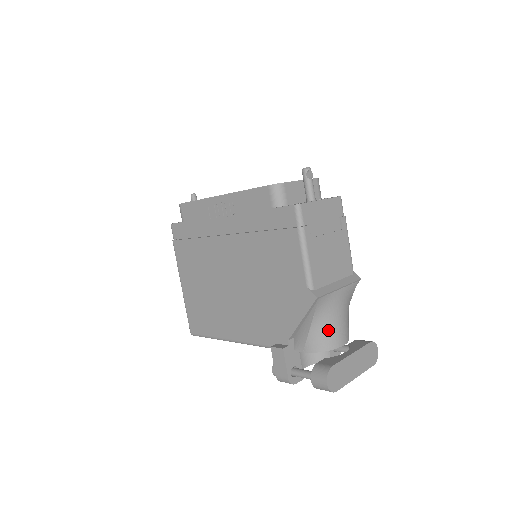
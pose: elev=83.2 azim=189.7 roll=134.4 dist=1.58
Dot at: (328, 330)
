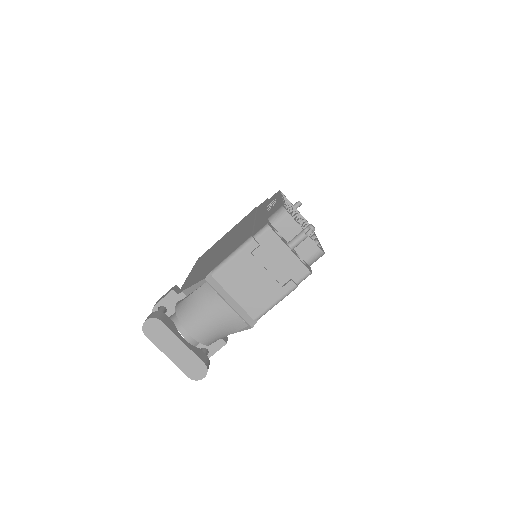
Dot at: (193, 311)
